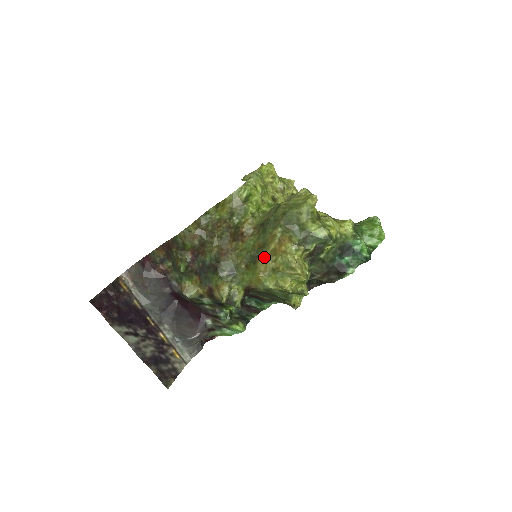
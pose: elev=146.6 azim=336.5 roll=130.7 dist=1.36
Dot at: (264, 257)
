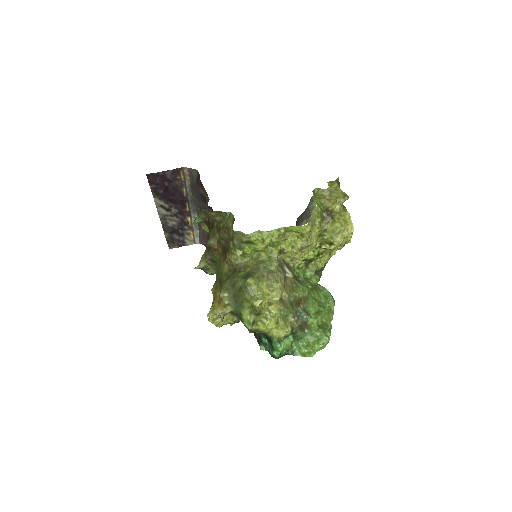
Dot at: (216, 288)
